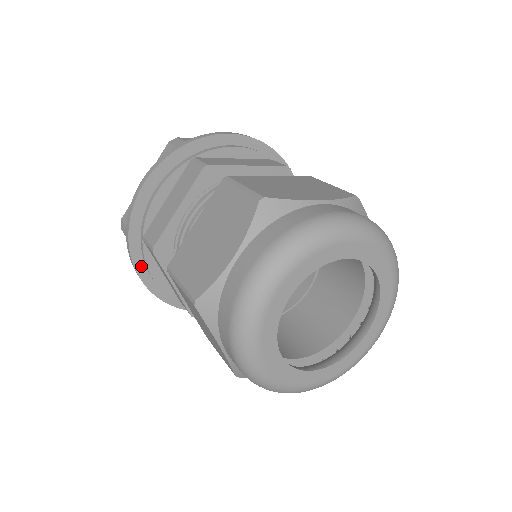
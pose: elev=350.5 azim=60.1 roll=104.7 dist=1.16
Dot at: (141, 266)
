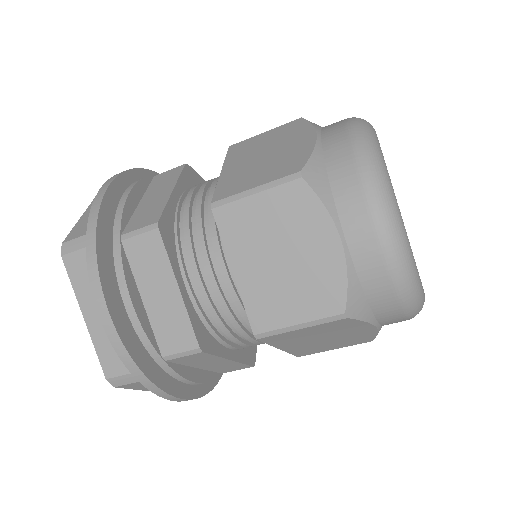
Dot at: (109, 291)
